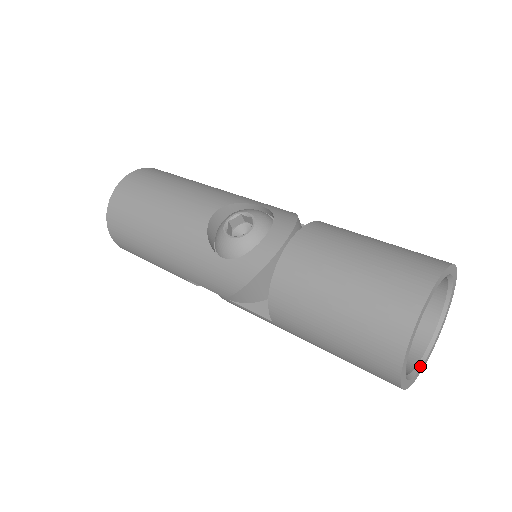
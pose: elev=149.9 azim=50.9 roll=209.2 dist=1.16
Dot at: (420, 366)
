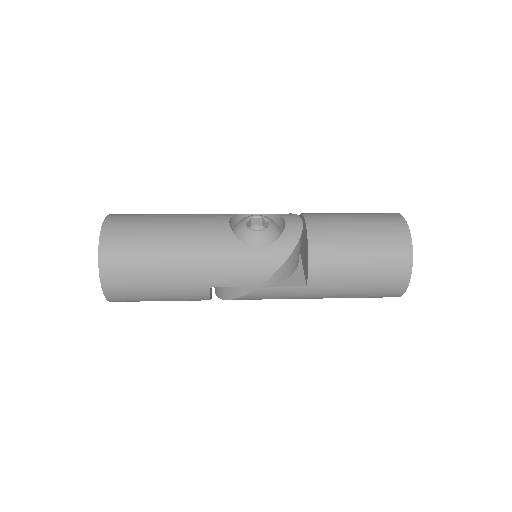
Dot at: occluded
